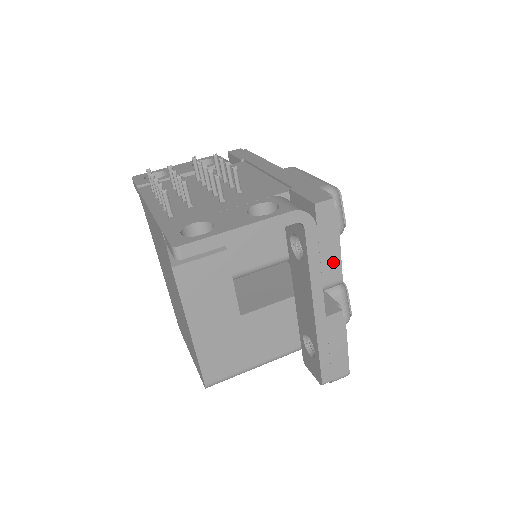
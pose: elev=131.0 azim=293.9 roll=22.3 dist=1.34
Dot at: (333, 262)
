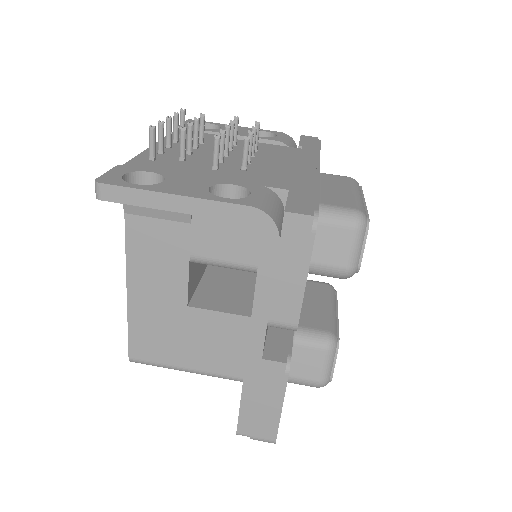
Dot at: (290, 298)
